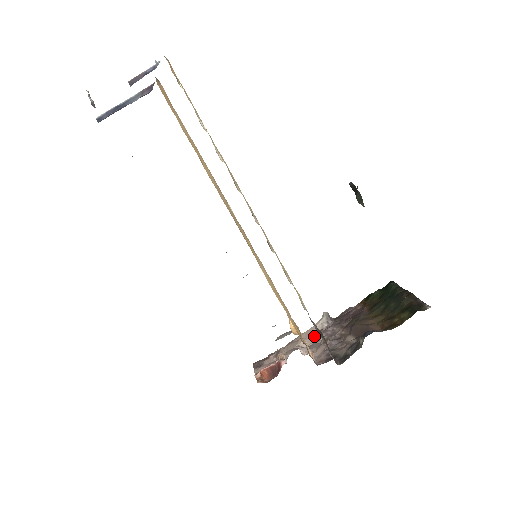
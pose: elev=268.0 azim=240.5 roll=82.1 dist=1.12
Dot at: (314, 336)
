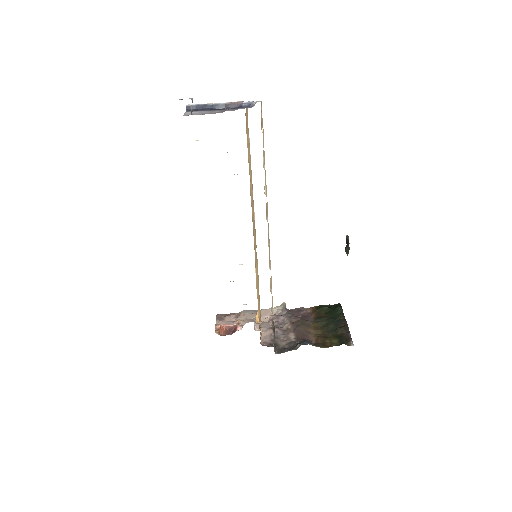
Dot at: (269, 316)
